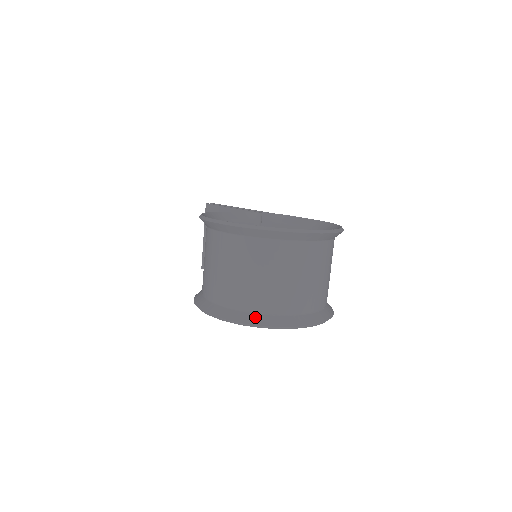
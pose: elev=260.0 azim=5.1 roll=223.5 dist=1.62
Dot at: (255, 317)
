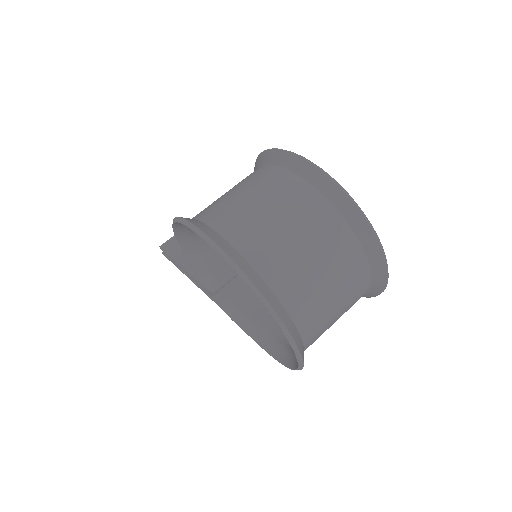
Dot at: (251, 270)
